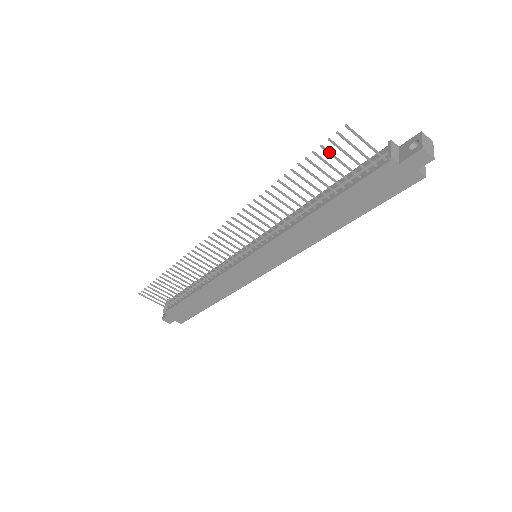
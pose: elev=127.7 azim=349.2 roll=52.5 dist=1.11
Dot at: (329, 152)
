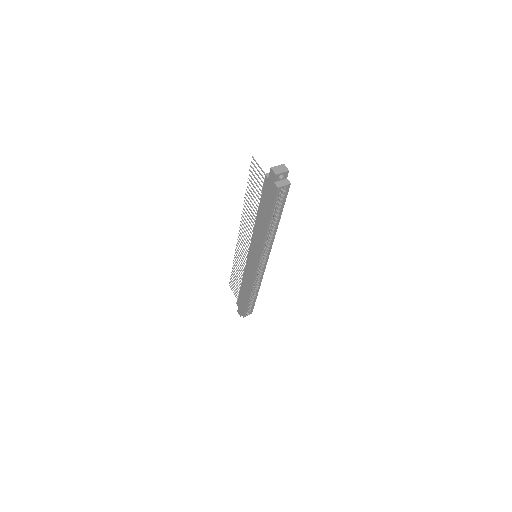
Dot at: (252, 174)
